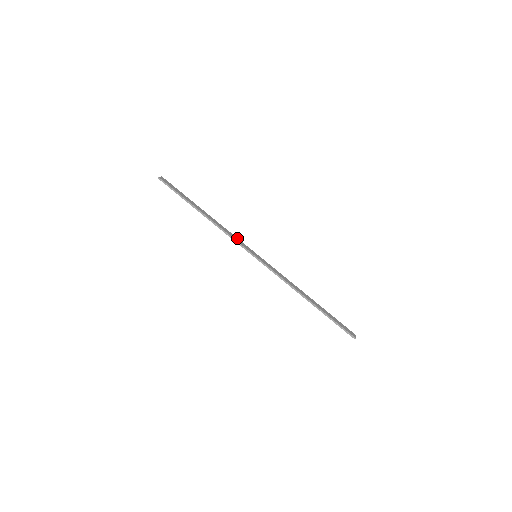
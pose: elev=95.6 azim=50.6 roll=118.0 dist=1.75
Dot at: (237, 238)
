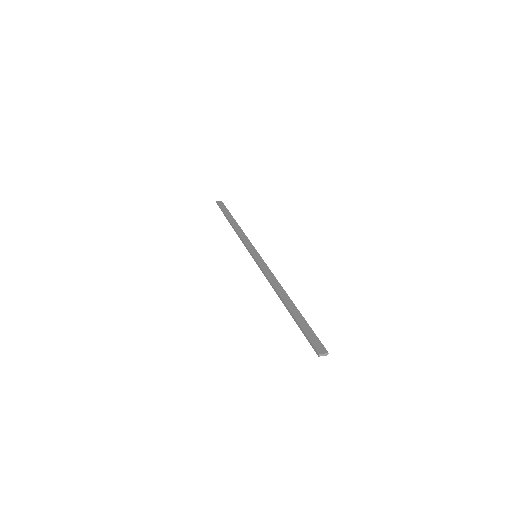
Dot at: (249, 241)
